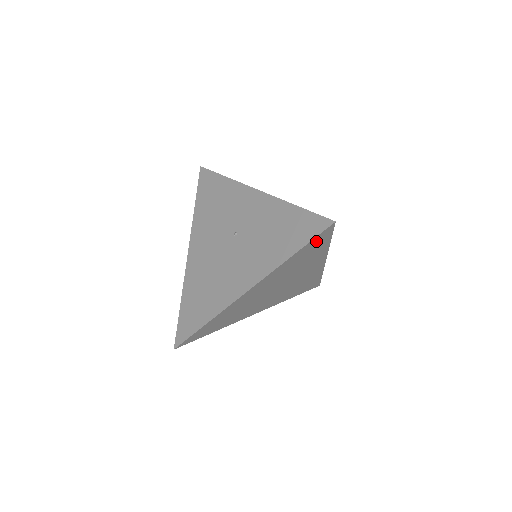
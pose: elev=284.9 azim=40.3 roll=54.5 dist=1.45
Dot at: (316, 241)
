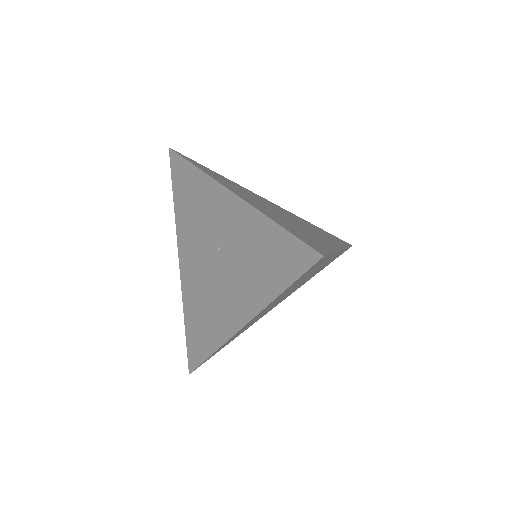
Dot at: (308, 271)
